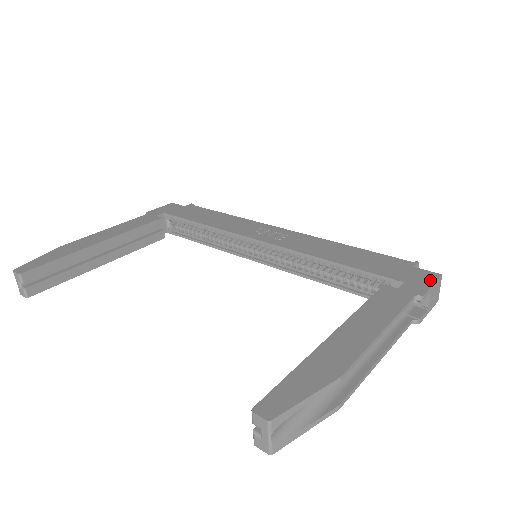
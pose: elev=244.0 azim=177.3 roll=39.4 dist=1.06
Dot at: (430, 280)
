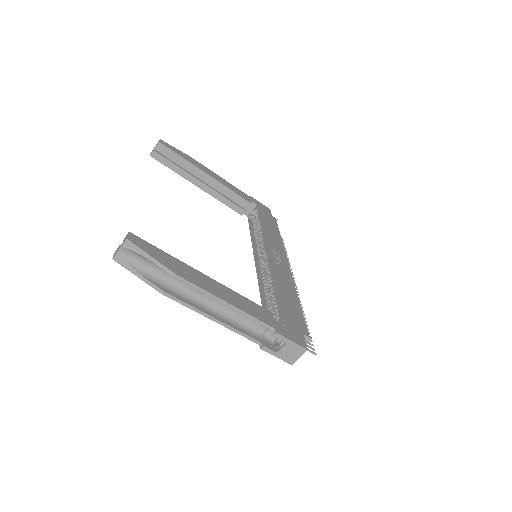
Dot at: (296, 340)
